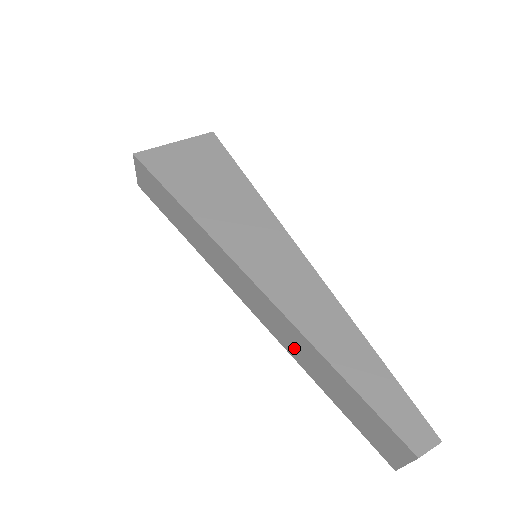
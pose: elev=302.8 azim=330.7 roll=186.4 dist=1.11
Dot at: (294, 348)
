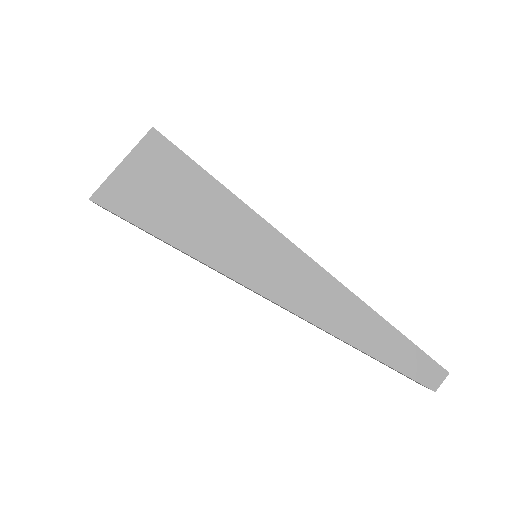
Dot at: occluded
